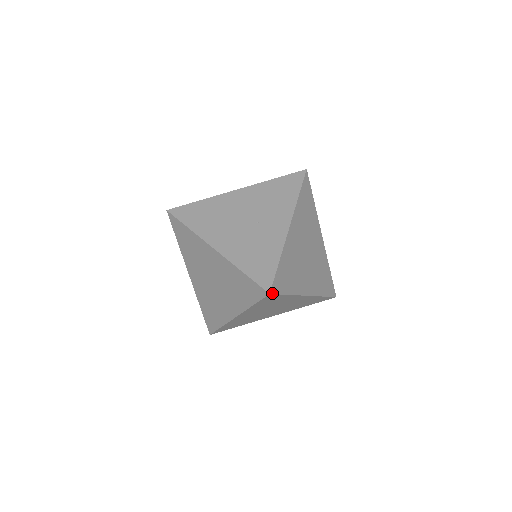
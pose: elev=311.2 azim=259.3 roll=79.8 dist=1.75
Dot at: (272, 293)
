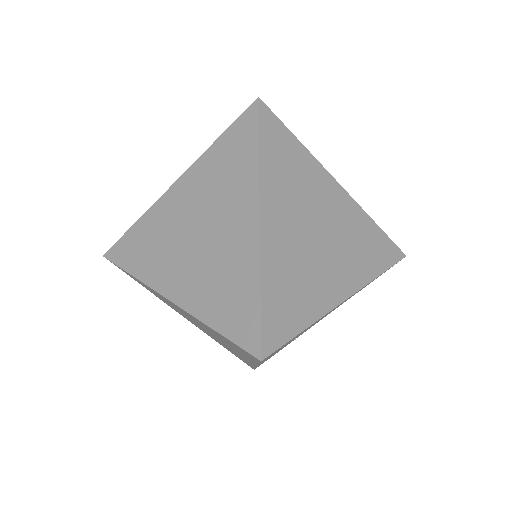
Dot at: (263, 103)
